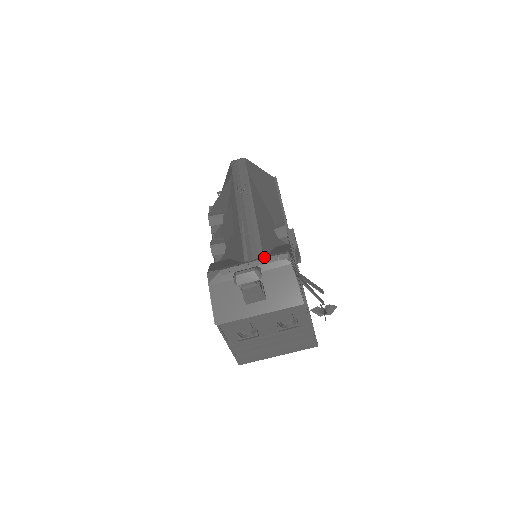
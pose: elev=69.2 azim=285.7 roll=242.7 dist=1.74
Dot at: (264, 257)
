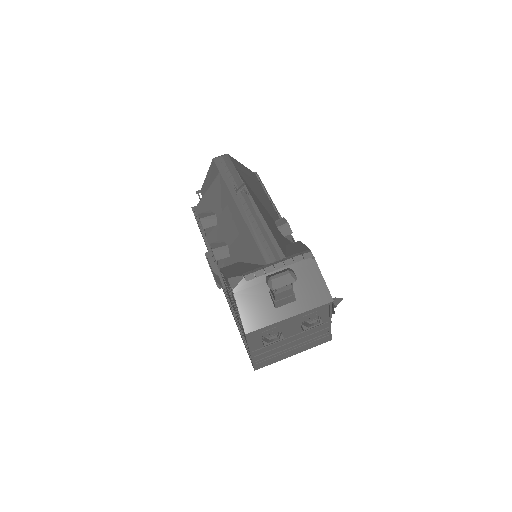
Dot at: (288, 258)
